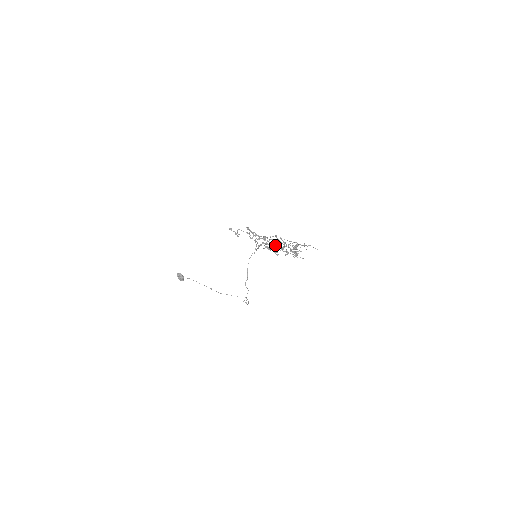
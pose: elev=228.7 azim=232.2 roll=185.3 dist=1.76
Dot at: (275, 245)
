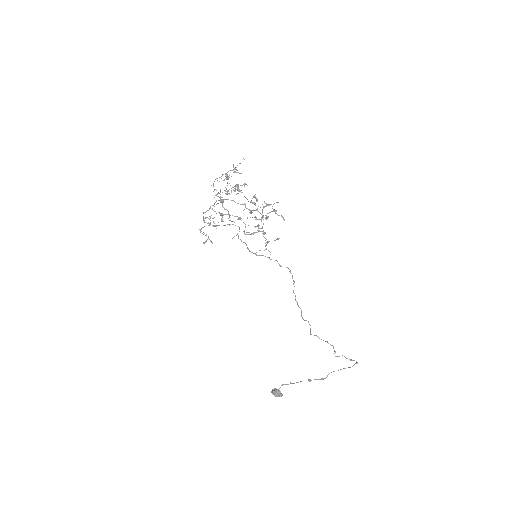
Dot at: occluded
